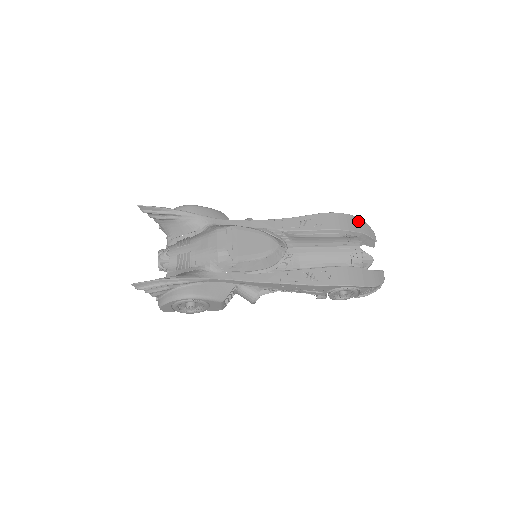
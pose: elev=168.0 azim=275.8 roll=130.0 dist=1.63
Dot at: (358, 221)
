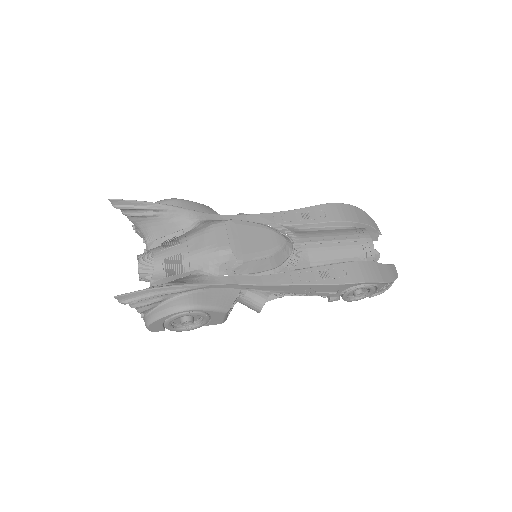
Dot at: (361, 212)
